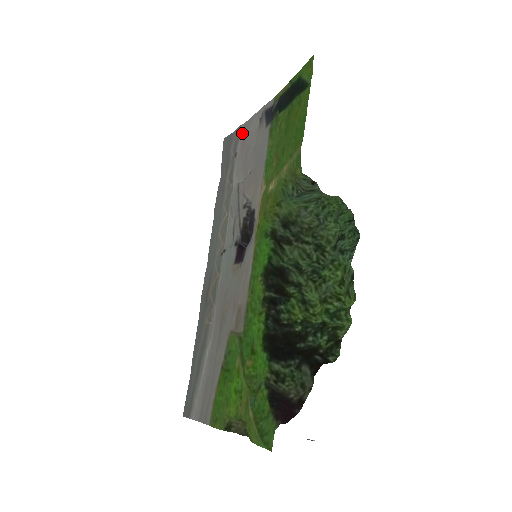
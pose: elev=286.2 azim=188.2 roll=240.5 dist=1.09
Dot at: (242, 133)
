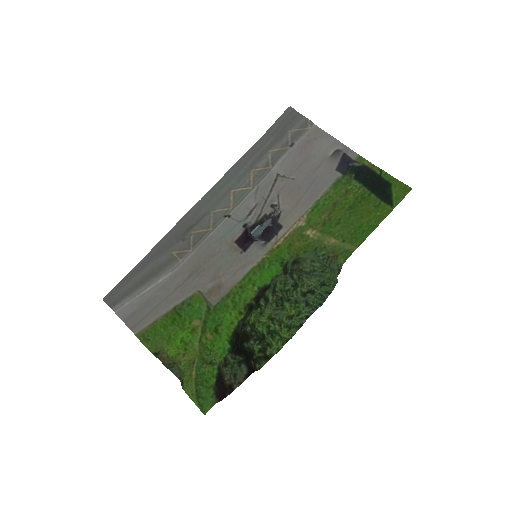
Dot at: (310, 133)
